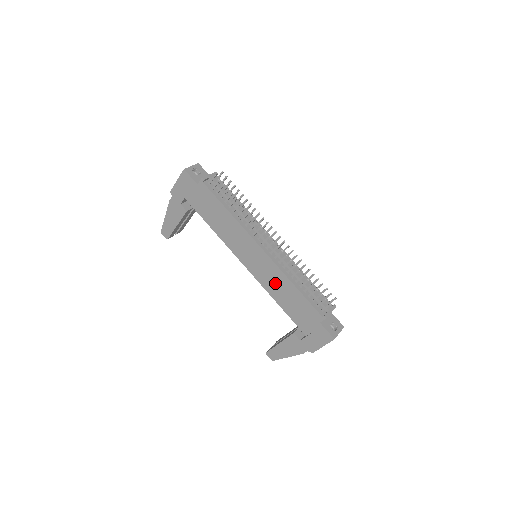
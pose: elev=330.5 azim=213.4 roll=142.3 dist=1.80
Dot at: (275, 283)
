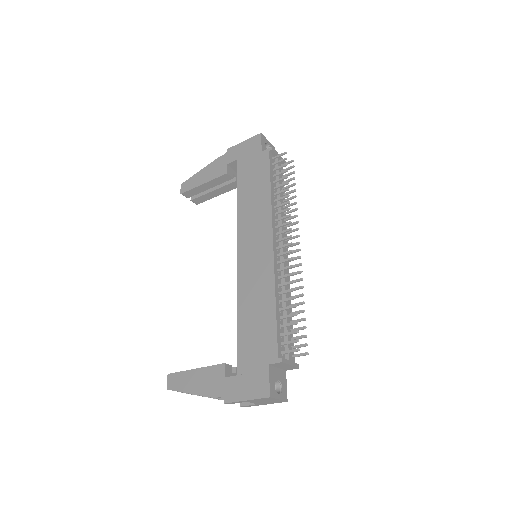
Dot at: (255, 289)
